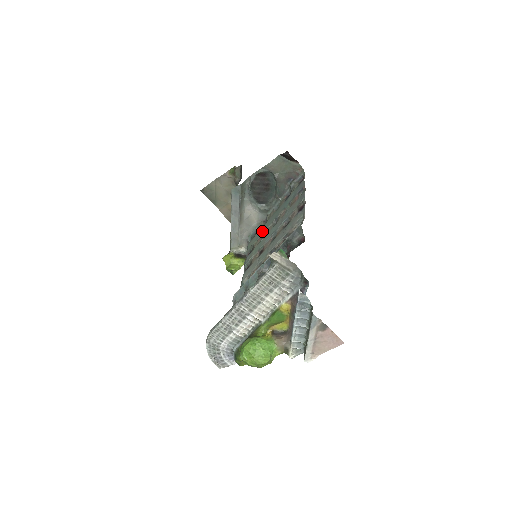
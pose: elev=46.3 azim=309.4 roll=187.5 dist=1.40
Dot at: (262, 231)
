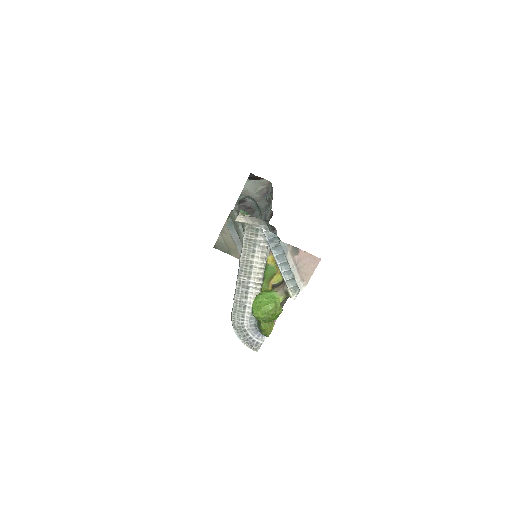
Dot at: occluded
